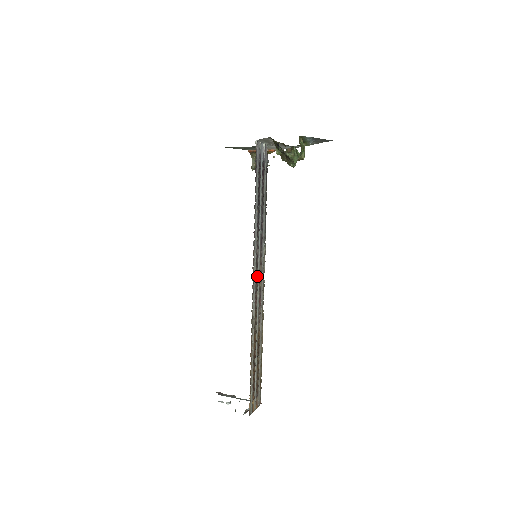
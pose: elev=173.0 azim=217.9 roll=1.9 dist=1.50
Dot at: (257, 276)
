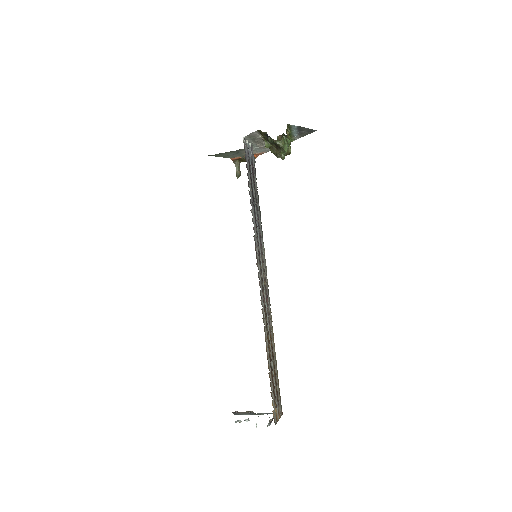
Dot at: (261, 274)
